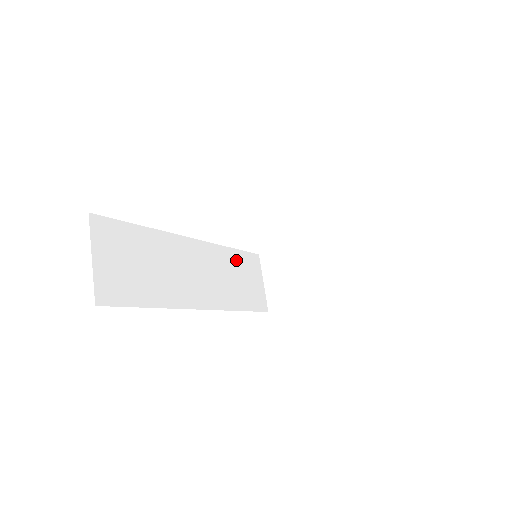
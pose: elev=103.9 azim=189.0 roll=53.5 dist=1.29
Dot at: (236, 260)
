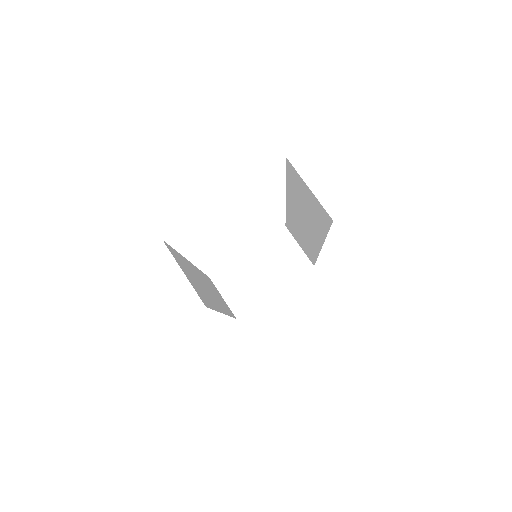
Dot at: (208, 280)
